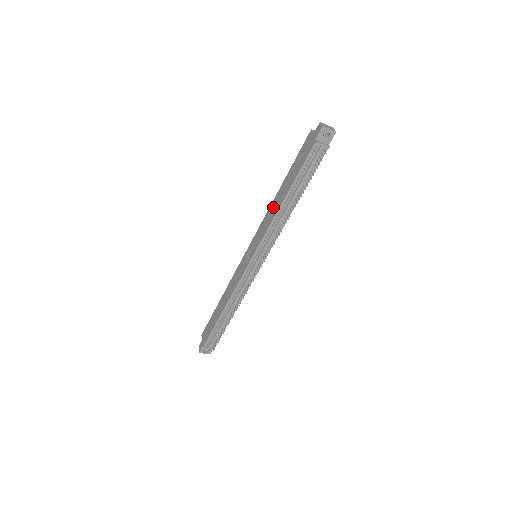
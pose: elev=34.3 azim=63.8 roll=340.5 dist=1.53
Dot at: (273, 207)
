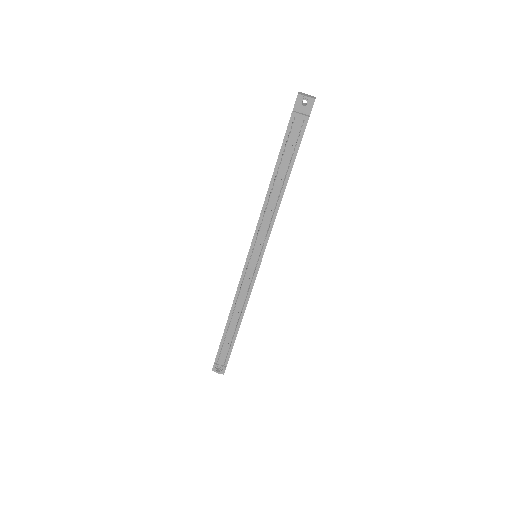
Dot at: occluded
